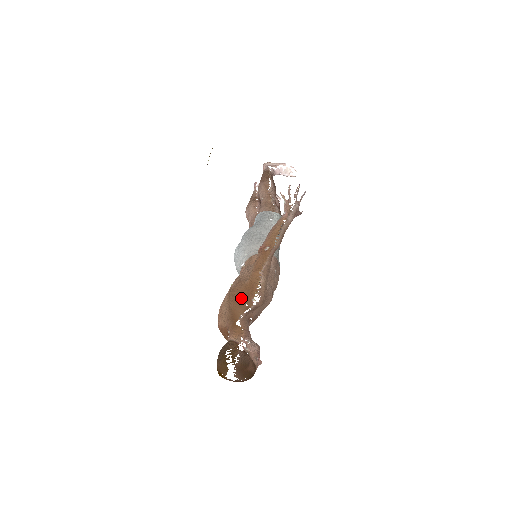
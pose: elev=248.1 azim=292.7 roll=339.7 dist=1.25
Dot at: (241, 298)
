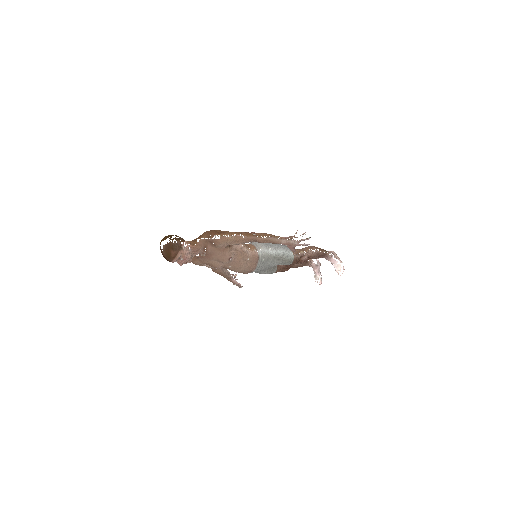
Dot at: (213, 231)
